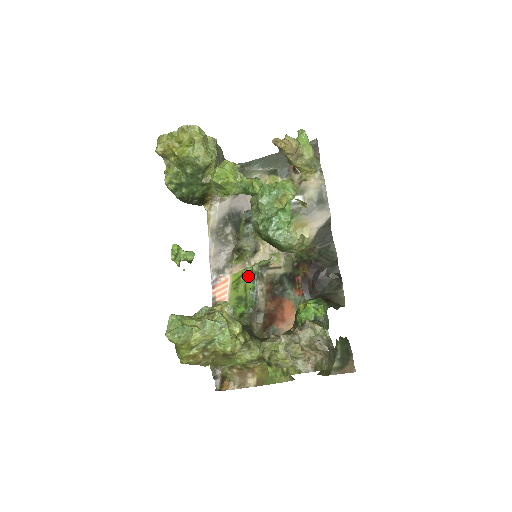
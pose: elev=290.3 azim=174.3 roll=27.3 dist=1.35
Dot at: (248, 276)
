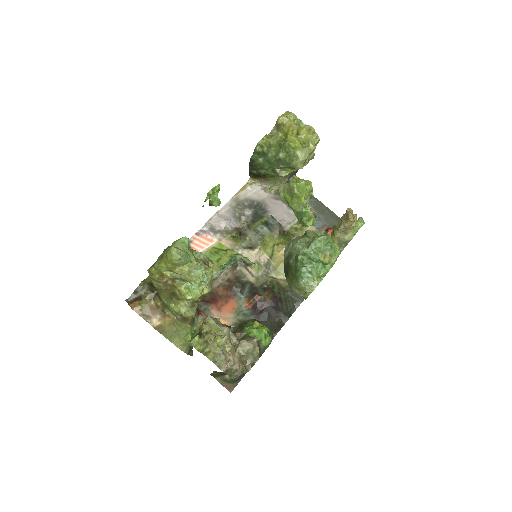
Dot at: (228, 256)
